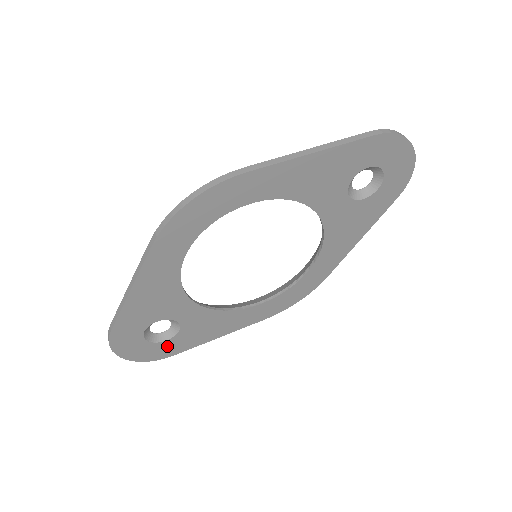
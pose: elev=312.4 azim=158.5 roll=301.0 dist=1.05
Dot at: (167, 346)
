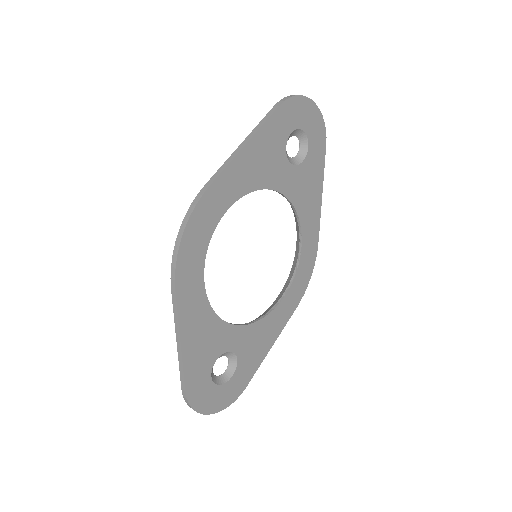
Dot at: (236, 381)
